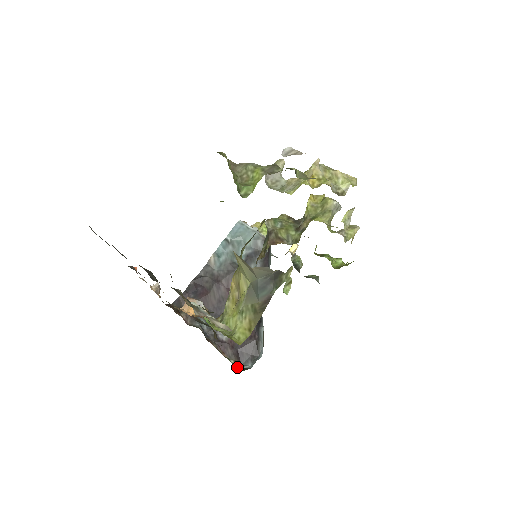
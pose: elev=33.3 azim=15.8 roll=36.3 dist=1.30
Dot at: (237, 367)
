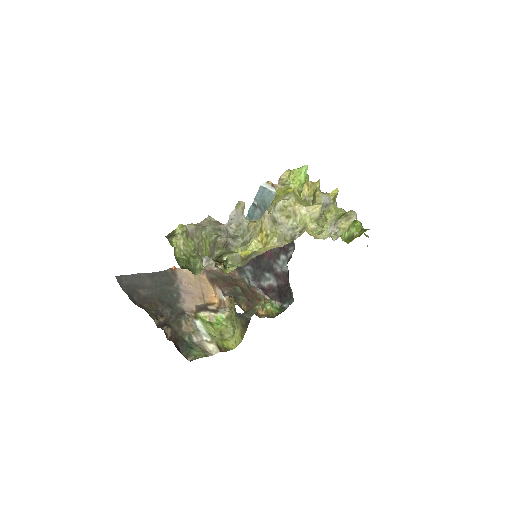
Dot at: (277, 307)
